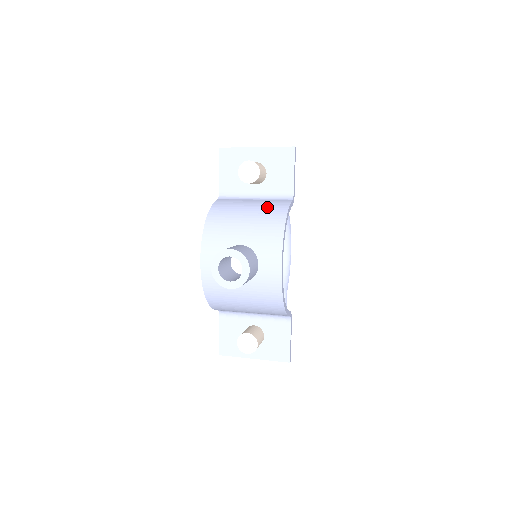
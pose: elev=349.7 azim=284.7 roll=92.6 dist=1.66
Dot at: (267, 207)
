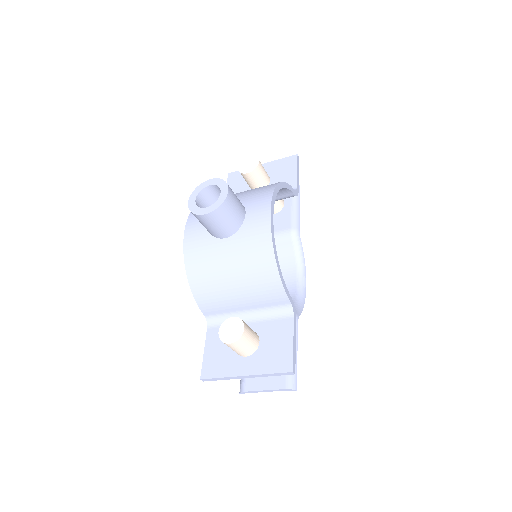
Dot at: occluded
